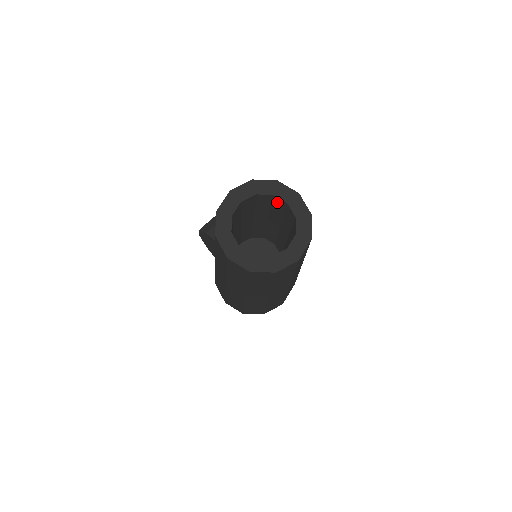
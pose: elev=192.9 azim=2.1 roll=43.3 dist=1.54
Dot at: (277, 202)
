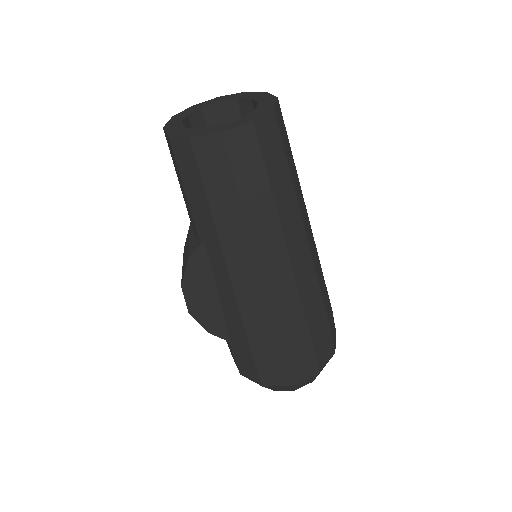
Dot at: (211, 119)
